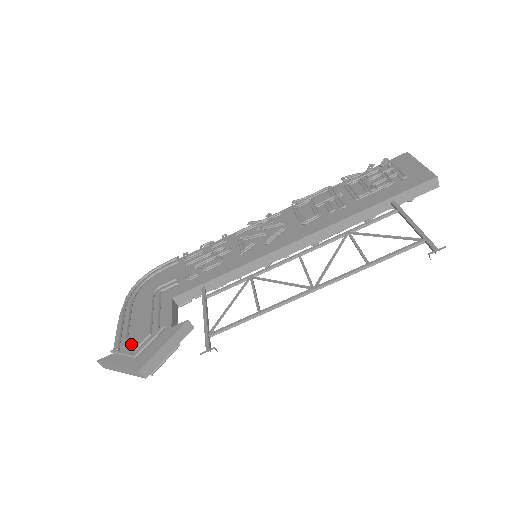
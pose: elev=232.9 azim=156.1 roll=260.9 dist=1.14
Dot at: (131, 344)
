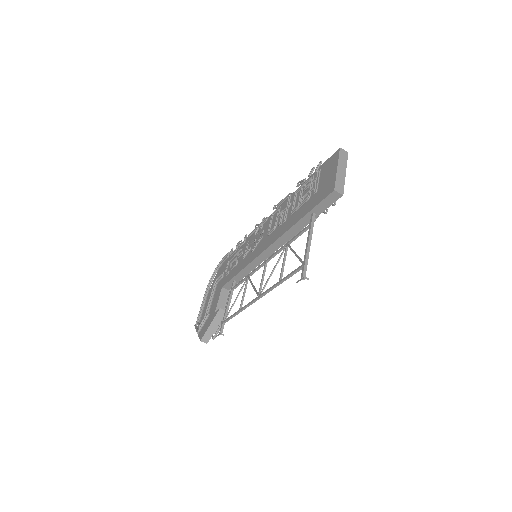
Dot at: occluded
